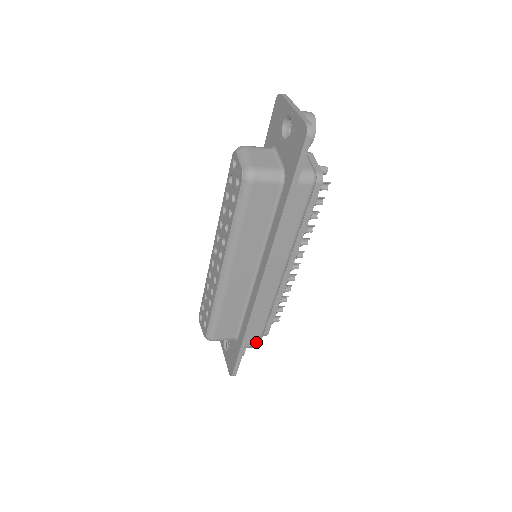
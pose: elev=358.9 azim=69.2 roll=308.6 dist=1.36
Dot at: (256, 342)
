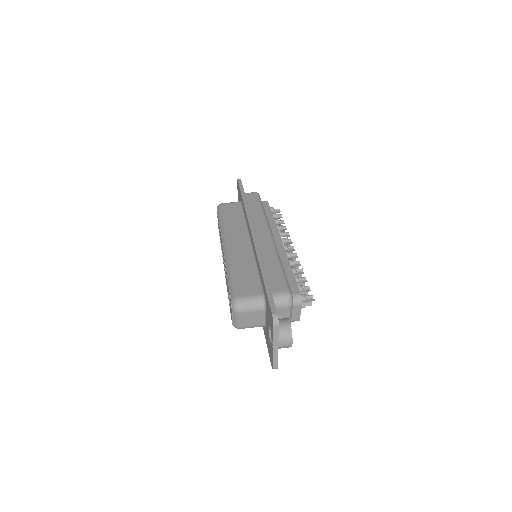
Dot at: occluded
